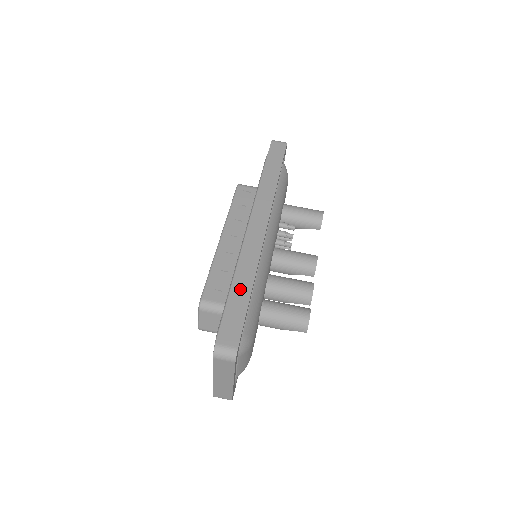
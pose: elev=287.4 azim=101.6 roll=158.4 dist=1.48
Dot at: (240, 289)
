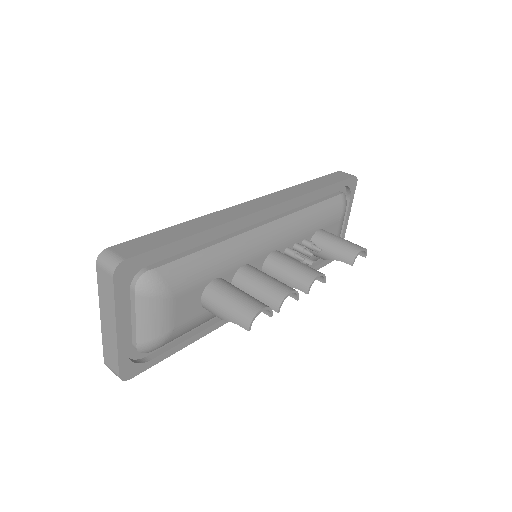
Dot at: (185, 228)
